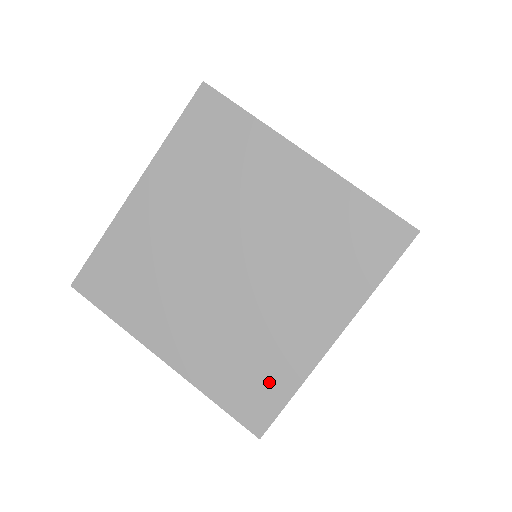
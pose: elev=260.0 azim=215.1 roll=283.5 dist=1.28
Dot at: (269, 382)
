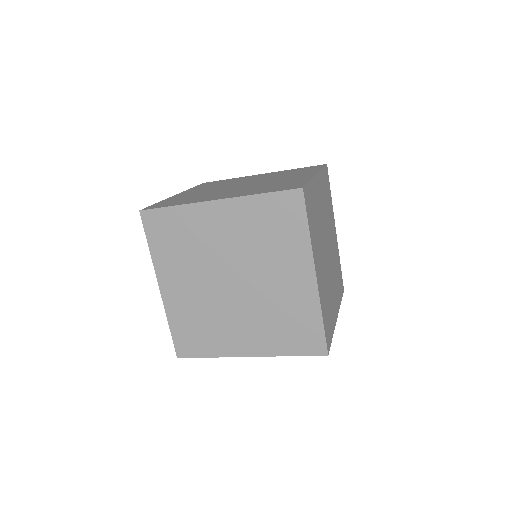
Dot at: (306, 324)
